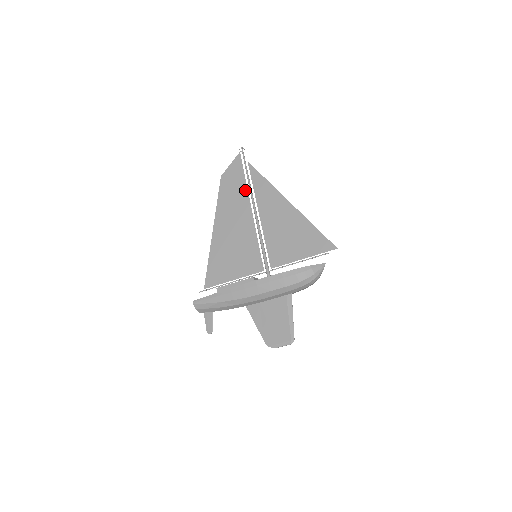
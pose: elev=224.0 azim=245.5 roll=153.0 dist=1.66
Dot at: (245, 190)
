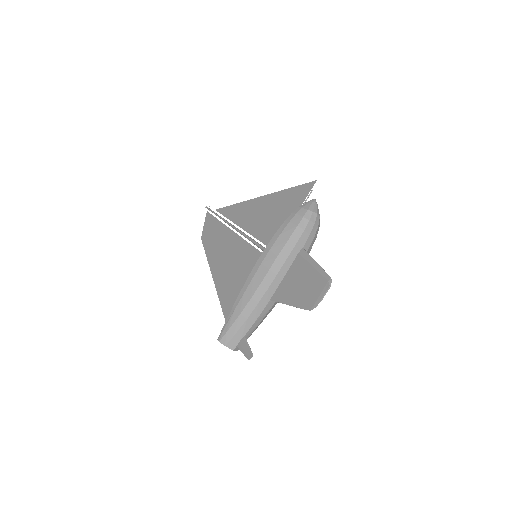
Dot at: (223, 227)
